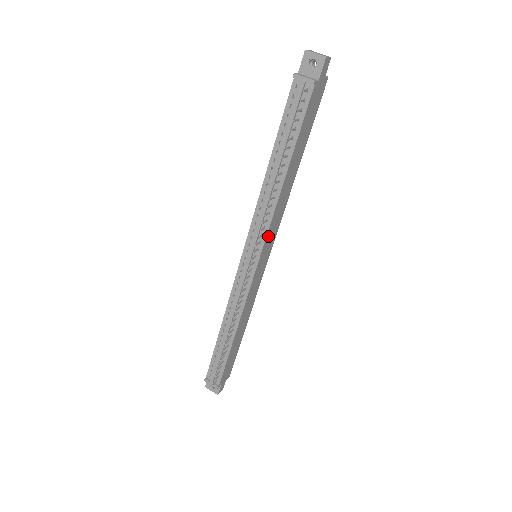
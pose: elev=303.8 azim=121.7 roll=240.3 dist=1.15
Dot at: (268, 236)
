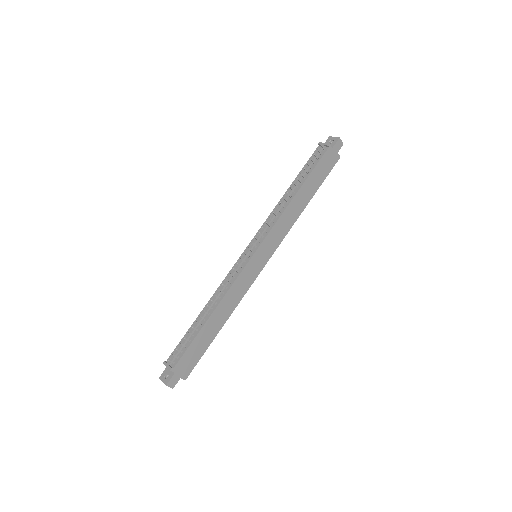
Dot at: (270, 236)
